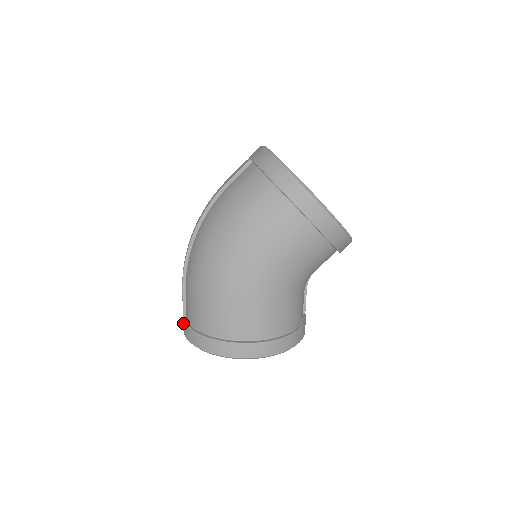
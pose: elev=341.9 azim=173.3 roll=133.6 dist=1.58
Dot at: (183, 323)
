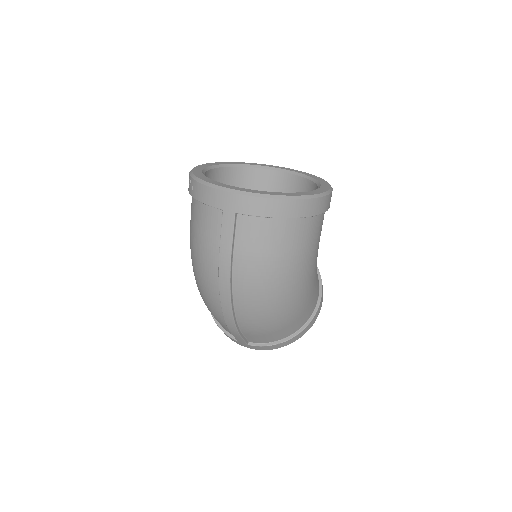
Dot at: (252, 347)
